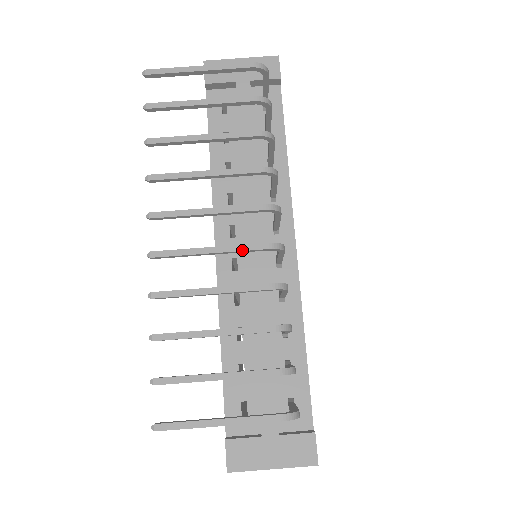
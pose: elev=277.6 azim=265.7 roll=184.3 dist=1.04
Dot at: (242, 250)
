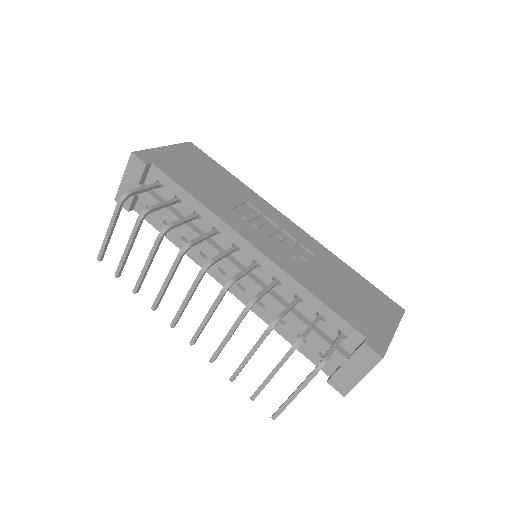
Dot at: (216, 306)
